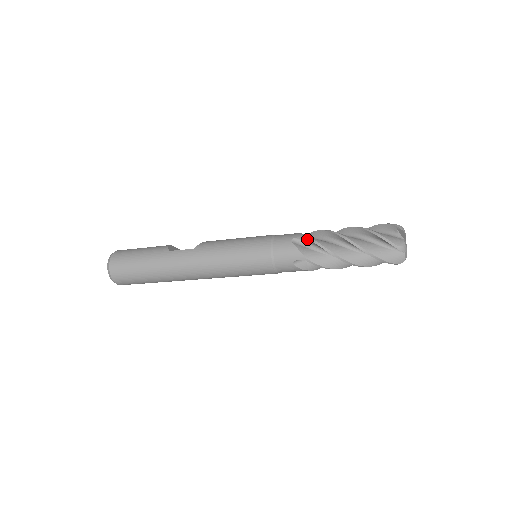
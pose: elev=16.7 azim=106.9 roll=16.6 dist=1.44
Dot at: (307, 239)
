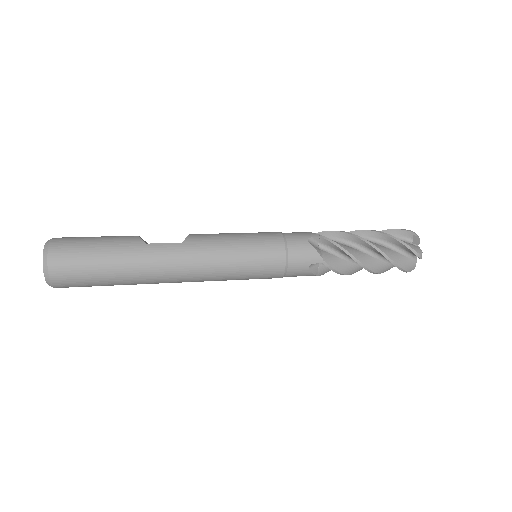
Dot at: (325, 240)
